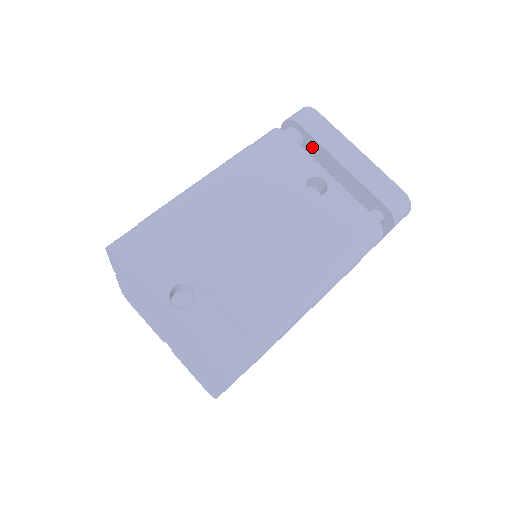
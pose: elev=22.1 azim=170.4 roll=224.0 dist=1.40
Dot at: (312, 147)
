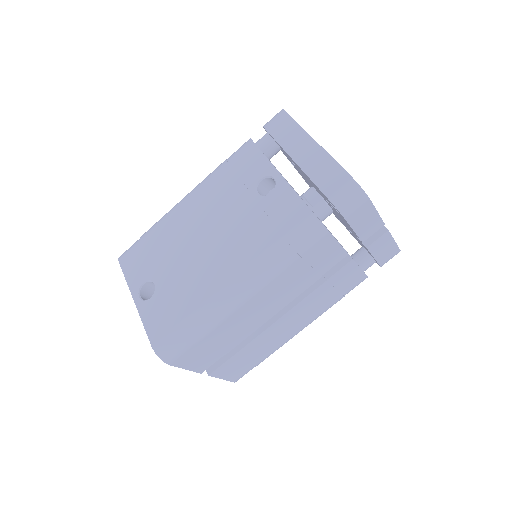
Dot at: (281, 148)
